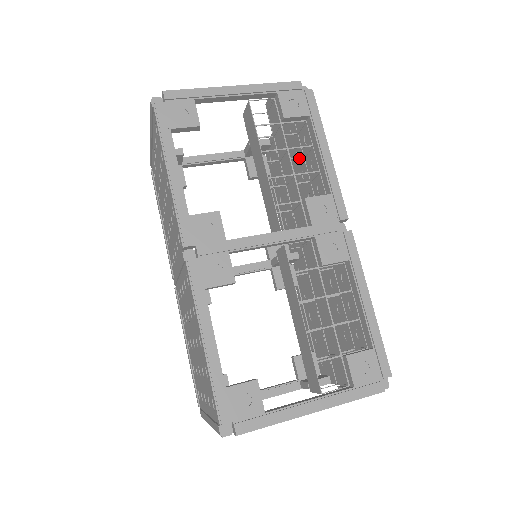
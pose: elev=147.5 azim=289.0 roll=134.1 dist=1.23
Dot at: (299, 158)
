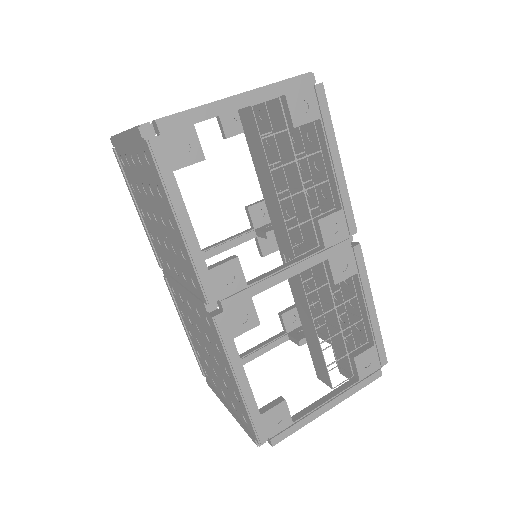
Dot at: occluded
